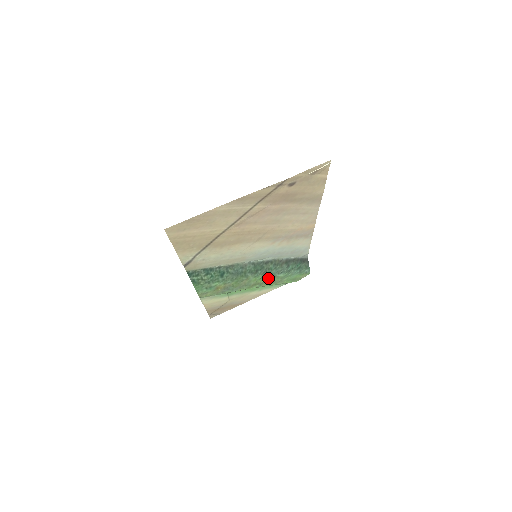
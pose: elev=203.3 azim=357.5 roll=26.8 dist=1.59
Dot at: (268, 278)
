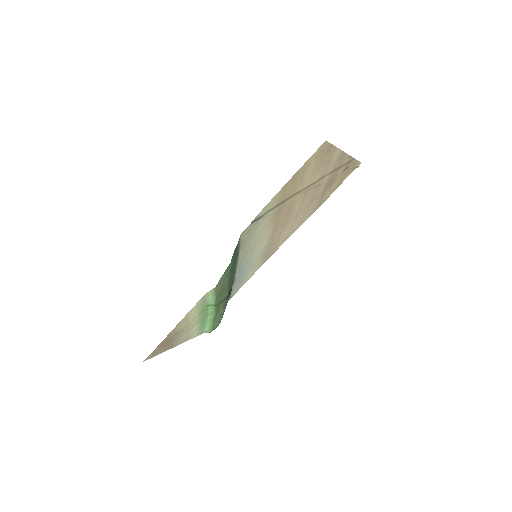
Dot at: (222, 305)
